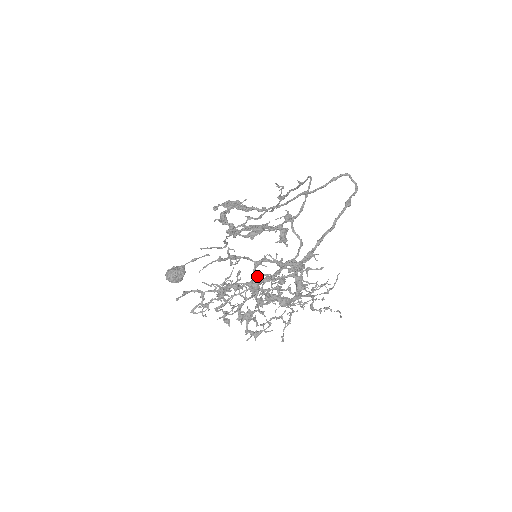
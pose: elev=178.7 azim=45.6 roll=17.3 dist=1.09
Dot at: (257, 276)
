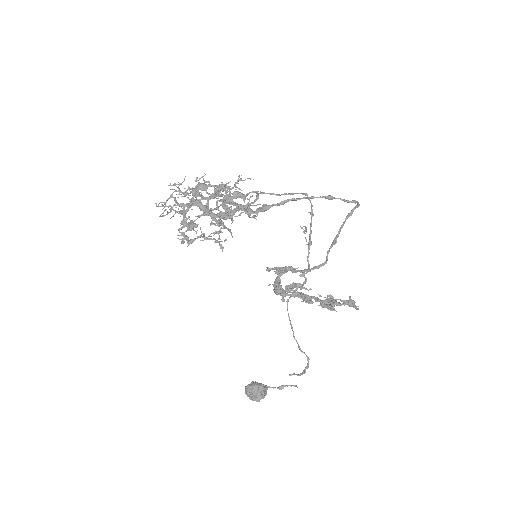
Dot at: occluded
